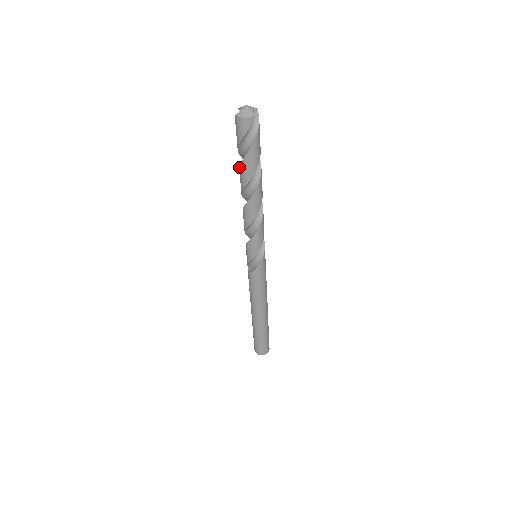
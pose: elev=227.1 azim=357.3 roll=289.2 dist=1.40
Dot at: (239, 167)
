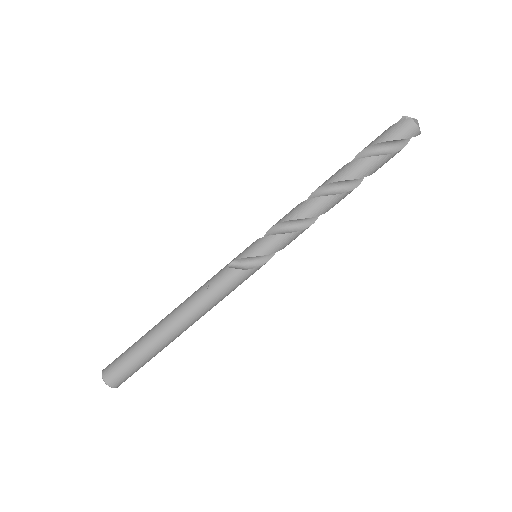
Dot at: (358, 159)
